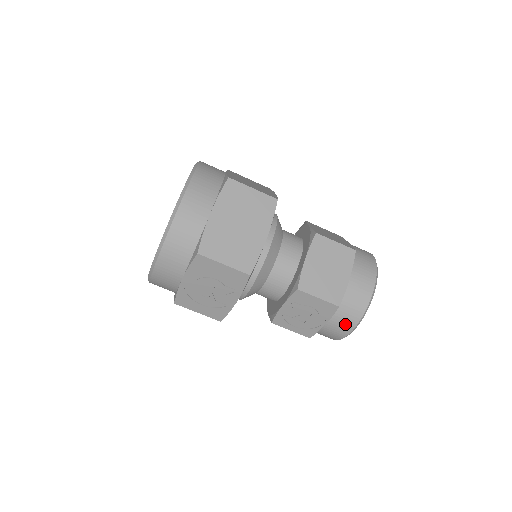
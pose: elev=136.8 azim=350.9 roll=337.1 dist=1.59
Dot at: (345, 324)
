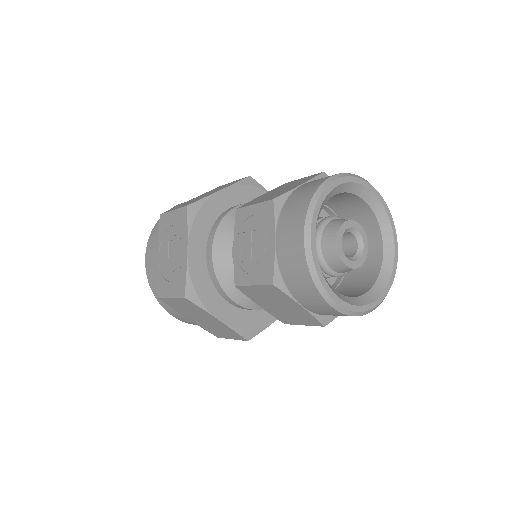
Dot at: (293, 226)
